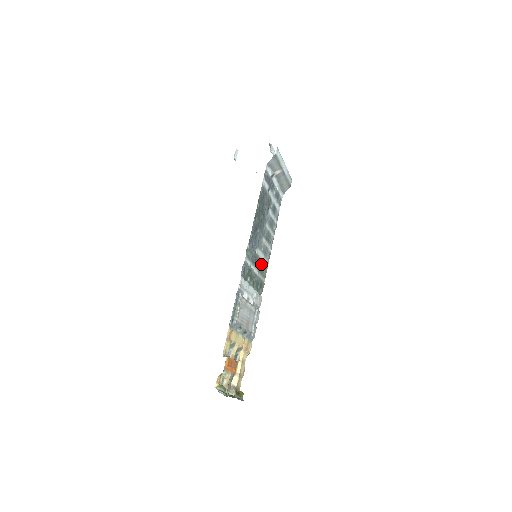
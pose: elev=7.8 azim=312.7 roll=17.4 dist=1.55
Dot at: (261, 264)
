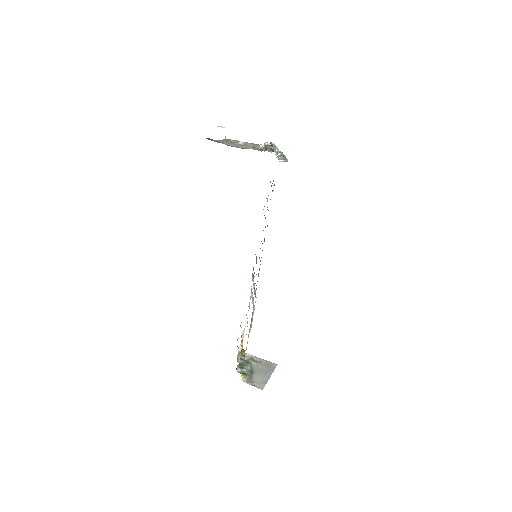
Dot at: occluded
